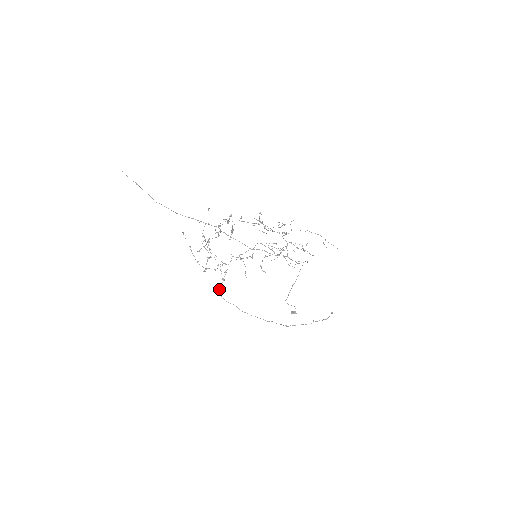
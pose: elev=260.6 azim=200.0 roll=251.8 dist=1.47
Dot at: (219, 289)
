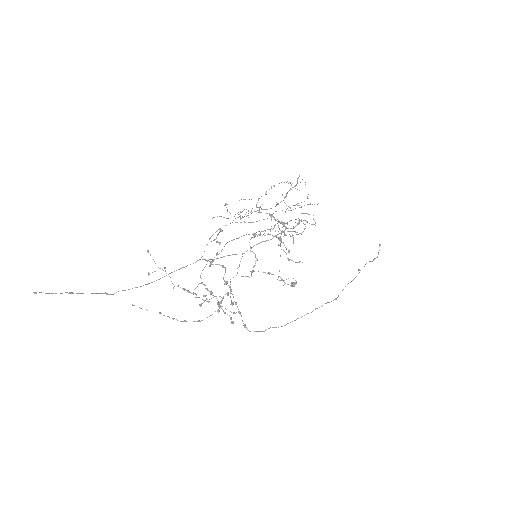
Dot at: (245, 327)
